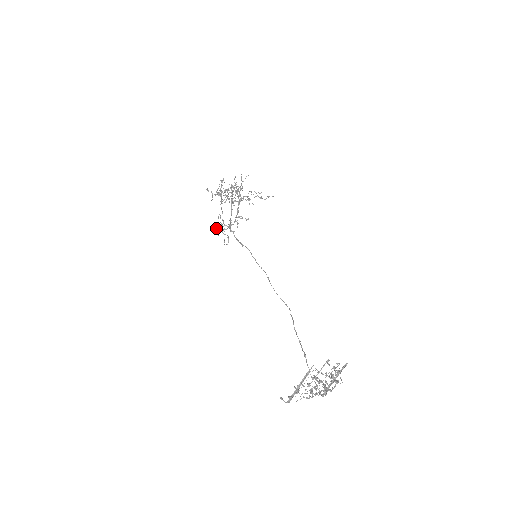
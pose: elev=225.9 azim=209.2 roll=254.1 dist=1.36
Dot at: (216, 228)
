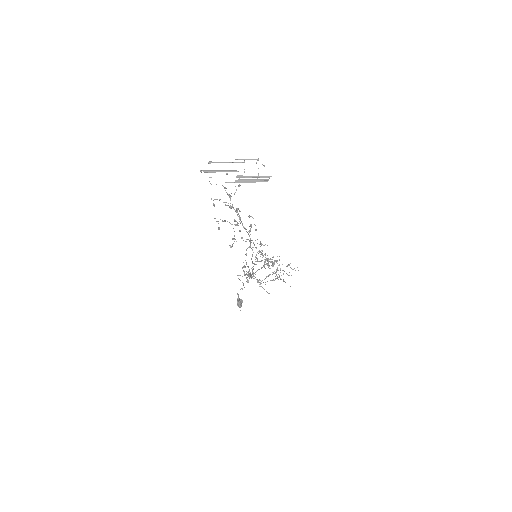
Dot at: (239, 299)
